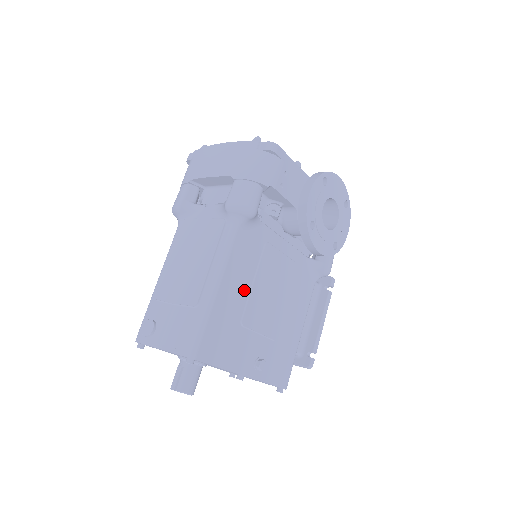
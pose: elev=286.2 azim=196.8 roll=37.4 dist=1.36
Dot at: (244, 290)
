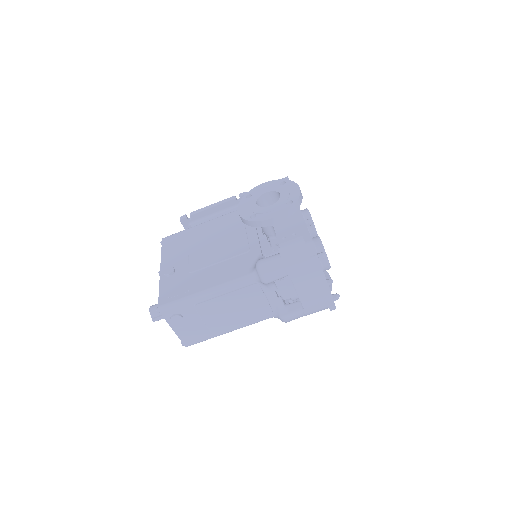
Dot at: occluded
